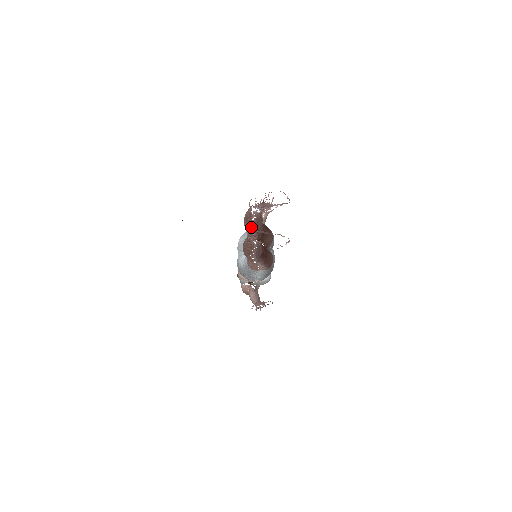
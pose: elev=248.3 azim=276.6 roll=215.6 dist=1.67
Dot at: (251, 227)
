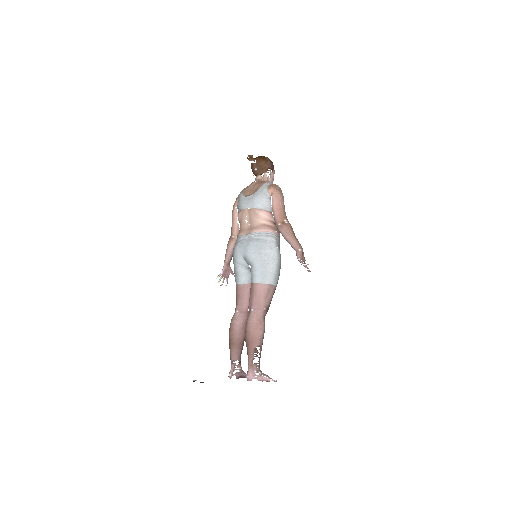
Dot at: occluded
